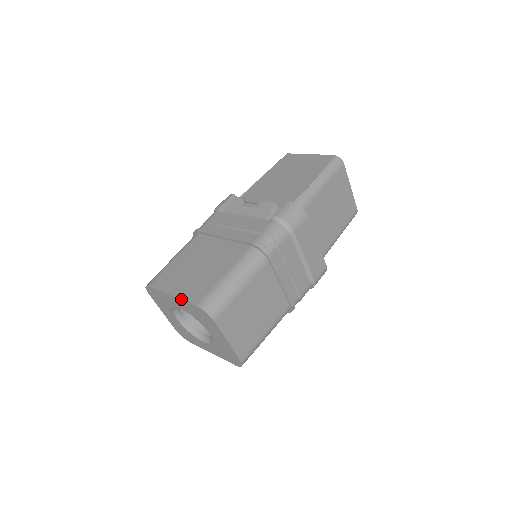
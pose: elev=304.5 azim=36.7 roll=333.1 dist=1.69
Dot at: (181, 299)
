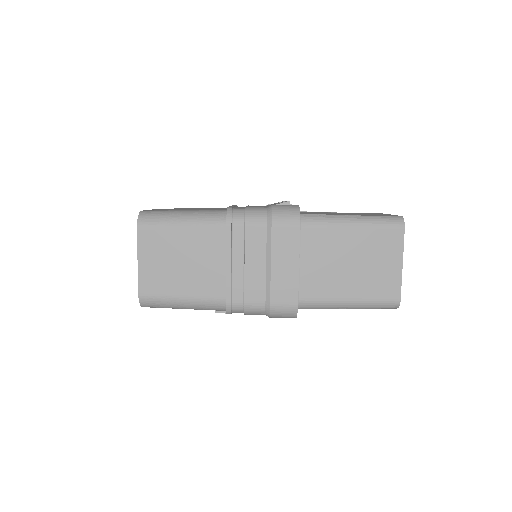
Dot at: occluded
